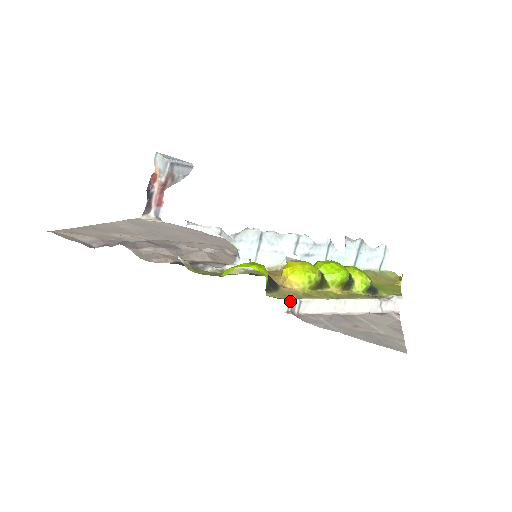
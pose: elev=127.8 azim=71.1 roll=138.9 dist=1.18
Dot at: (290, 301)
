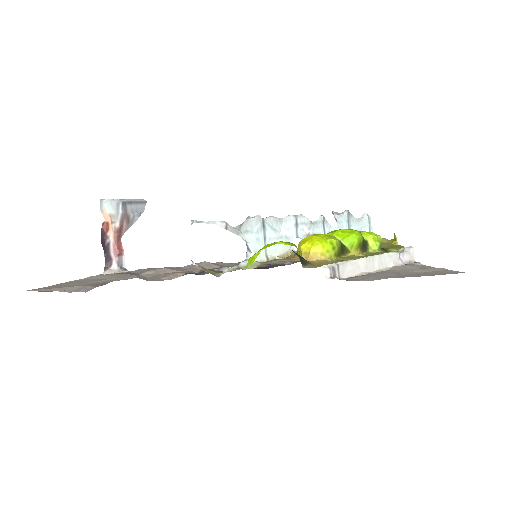
Dot at: (329, 266)
